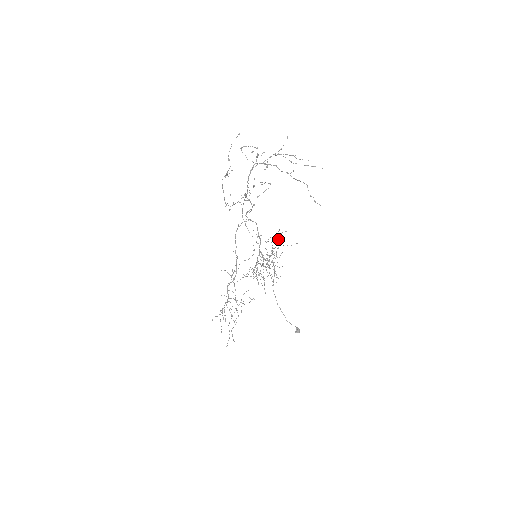
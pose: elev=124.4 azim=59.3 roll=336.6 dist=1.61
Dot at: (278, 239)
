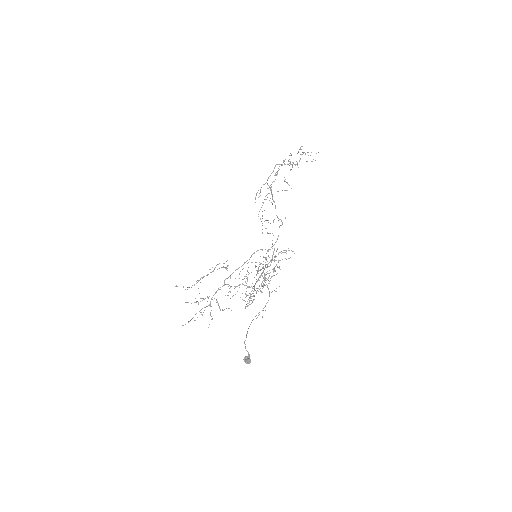
Dot at: occluded
